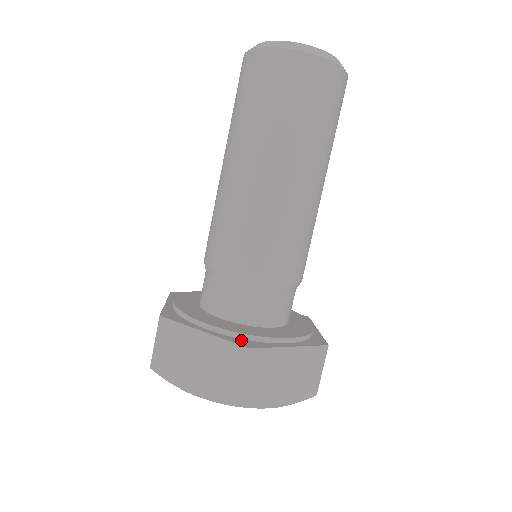
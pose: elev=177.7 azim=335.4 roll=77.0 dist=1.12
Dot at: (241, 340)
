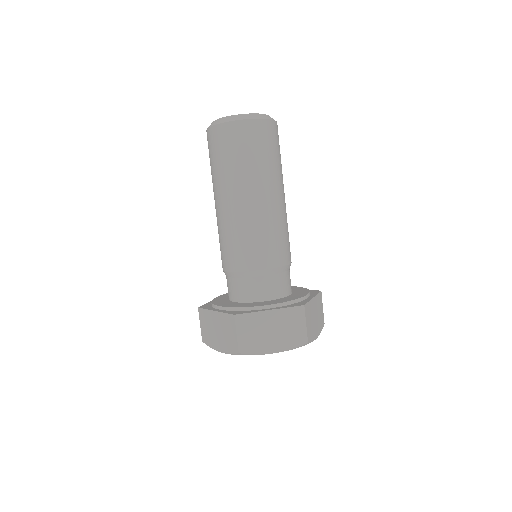
Dot at: (292, 305)
